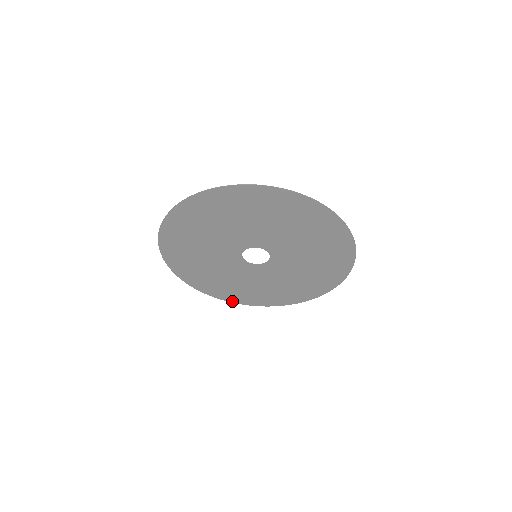
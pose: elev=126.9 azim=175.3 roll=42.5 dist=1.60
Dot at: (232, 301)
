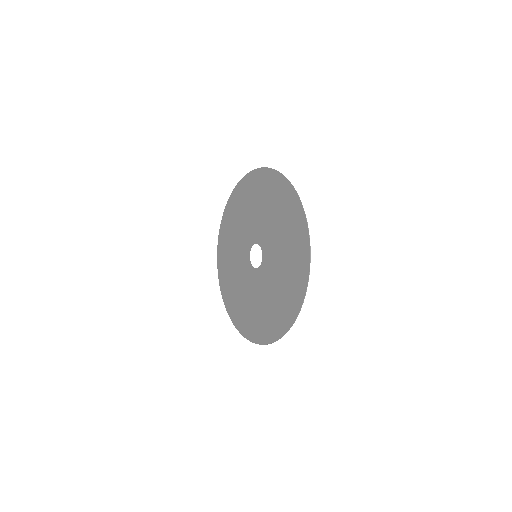
Dot at: (219, 274)
